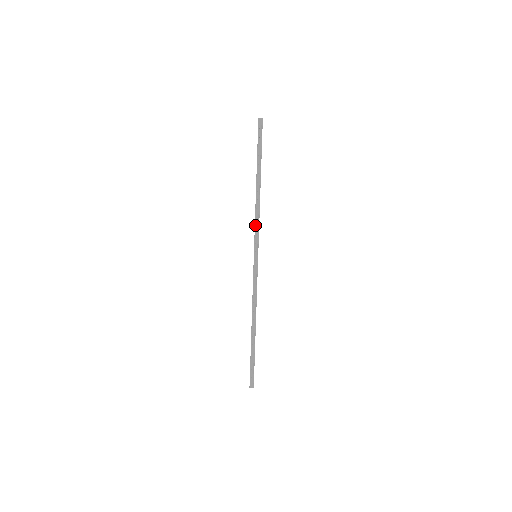
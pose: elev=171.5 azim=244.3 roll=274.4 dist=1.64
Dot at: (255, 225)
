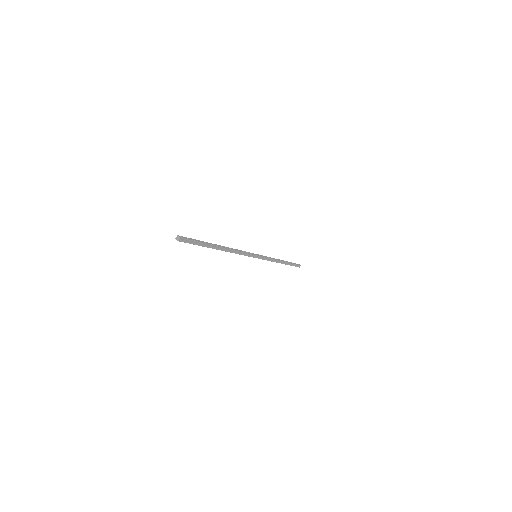
Dot at: occluded
